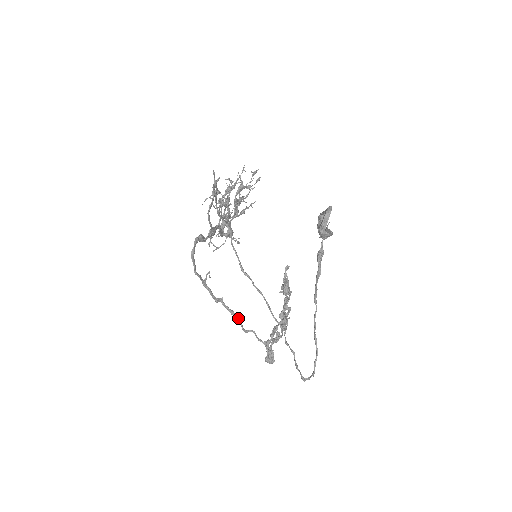
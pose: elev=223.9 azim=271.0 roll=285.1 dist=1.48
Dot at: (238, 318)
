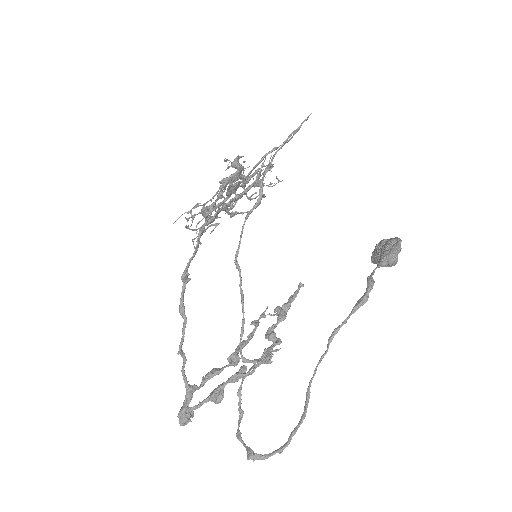
Dot at: (186, 323)
